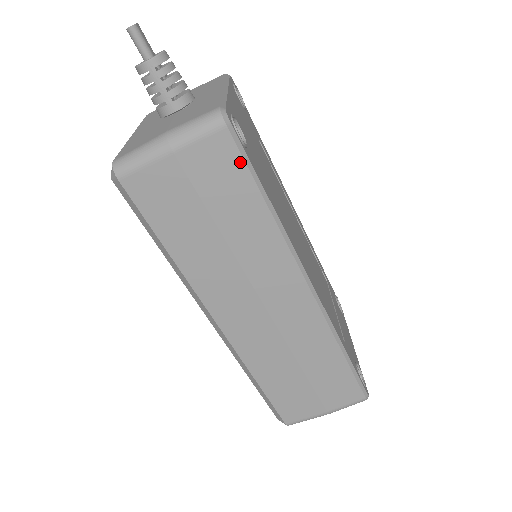
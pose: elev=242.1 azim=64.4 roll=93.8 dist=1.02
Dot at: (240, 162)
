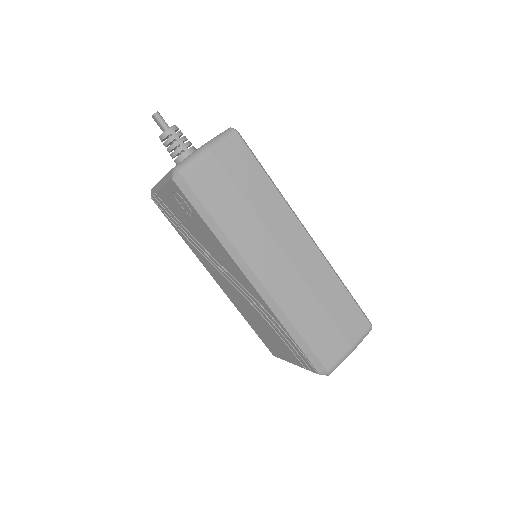
Dot at: (249, 153)
